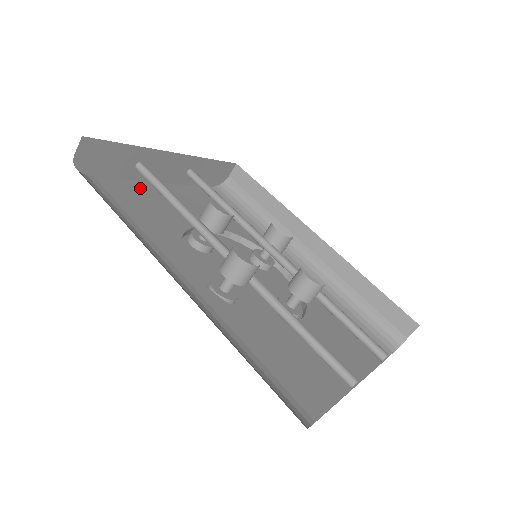
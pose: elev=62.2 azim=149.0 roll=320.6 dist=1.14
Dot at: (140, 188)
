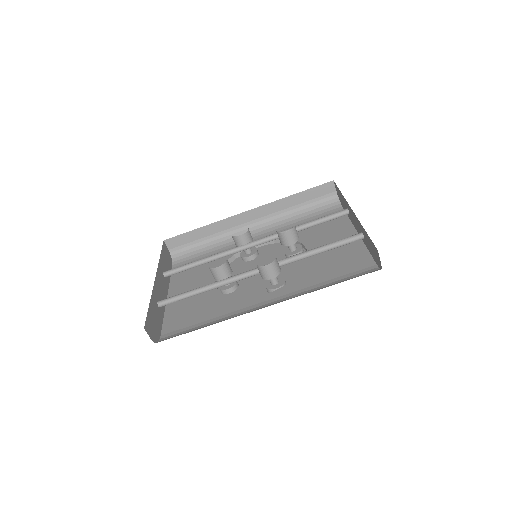
Dot at: (173, 311)
